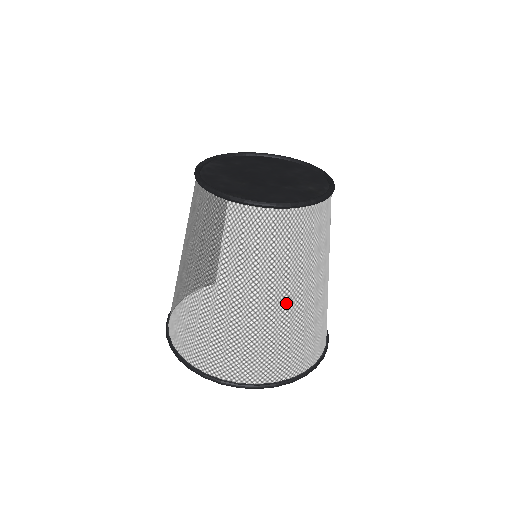
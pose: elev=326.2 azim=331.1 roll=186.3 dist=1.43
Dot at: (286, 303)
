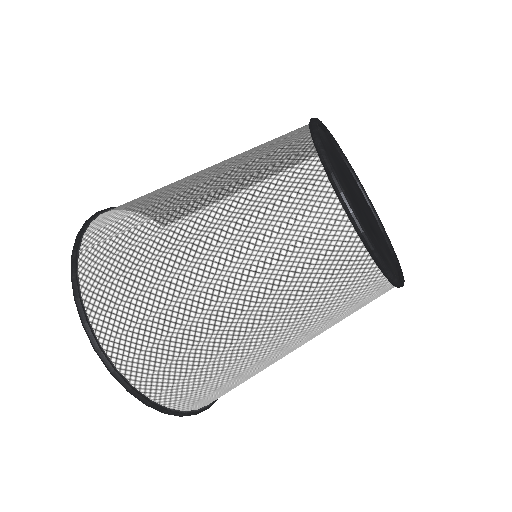
Dot at: (258, 341)
